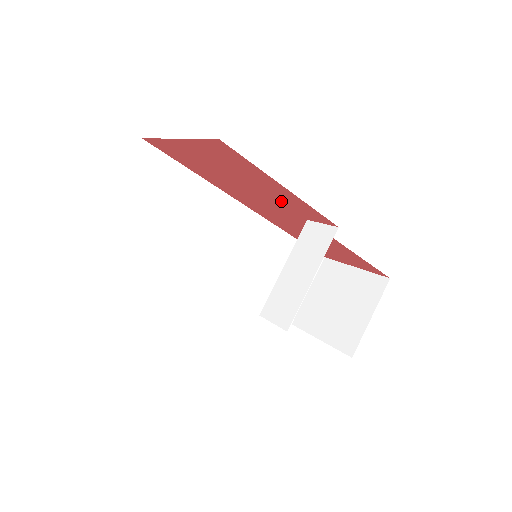
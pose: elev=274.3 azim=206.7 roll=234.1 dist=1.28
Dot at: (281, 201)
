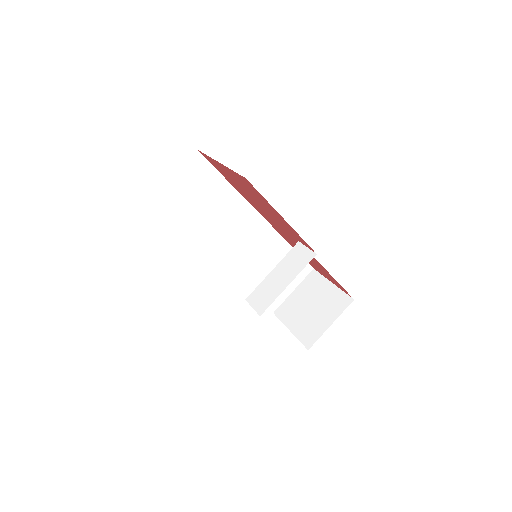
Dot at: (282, 224)
